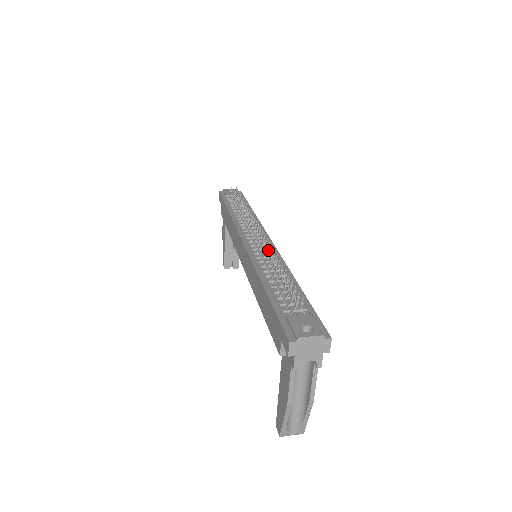
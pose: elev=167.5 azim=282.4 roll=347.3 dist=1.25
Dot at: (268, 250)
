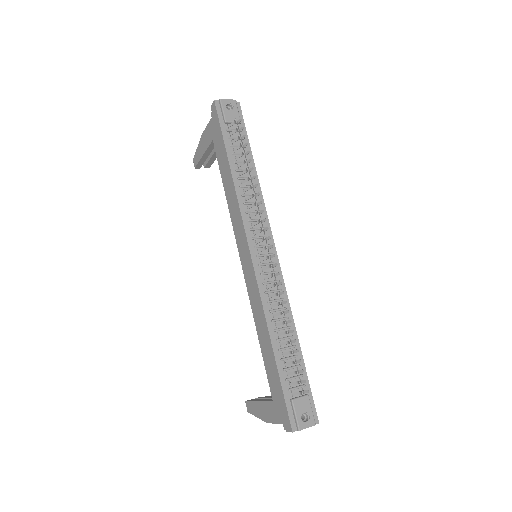
Dot at: (277, 286)
